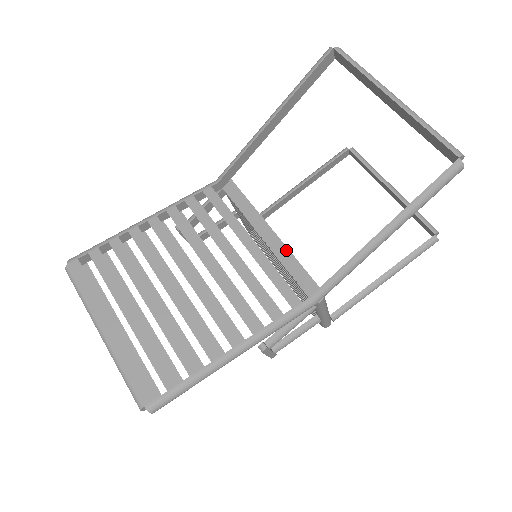
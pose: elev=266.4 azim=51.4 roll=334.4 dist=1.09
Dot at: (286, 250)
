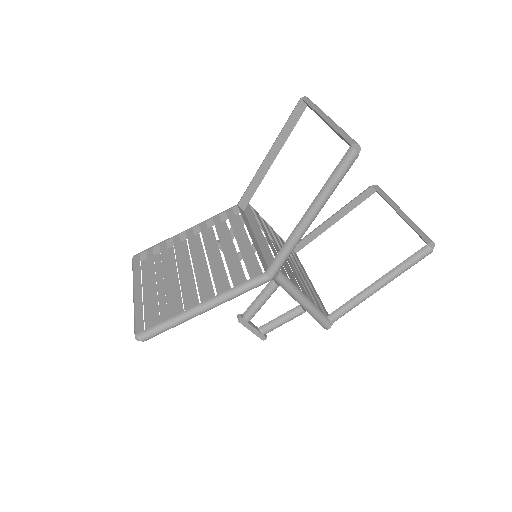
Dot at: (266, 244)
